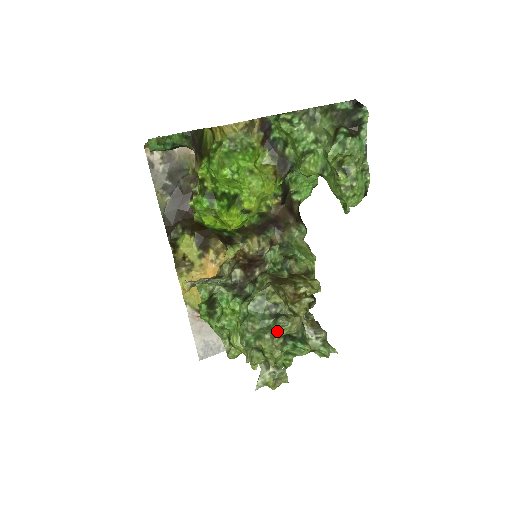
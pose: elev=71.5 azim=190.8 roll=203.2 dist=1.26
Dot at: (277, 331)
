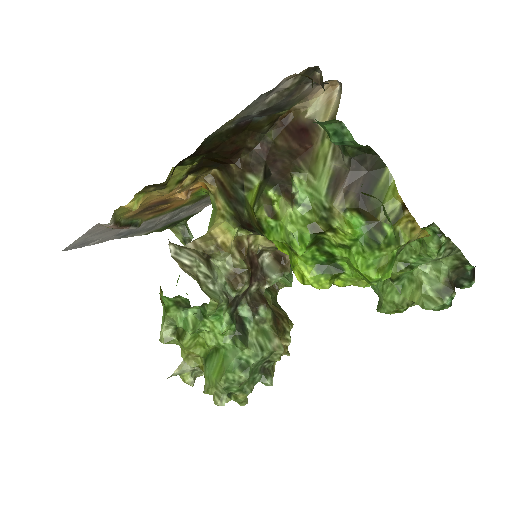
Dot at: occluded
